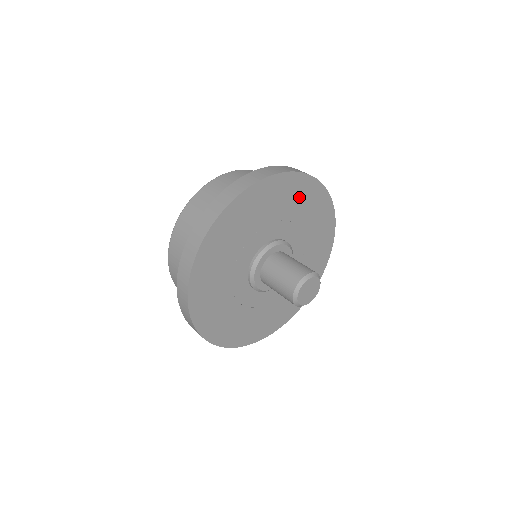
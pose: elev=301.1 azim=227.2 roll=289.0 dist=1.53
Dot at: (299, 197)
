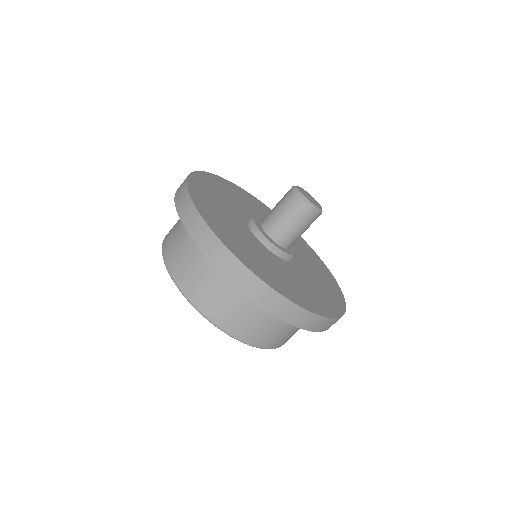
Dot at: (238, 194)
